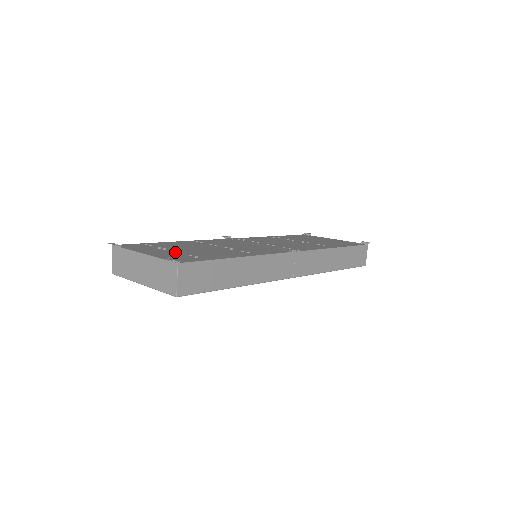
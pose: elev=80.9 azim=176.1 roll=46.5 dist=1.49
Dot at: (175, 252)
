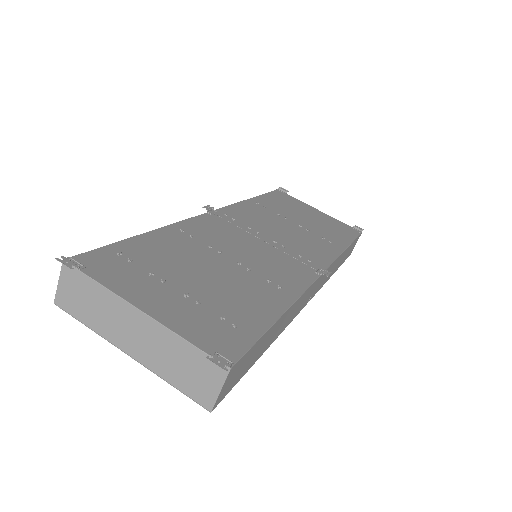
Dot at: (188, 298)
